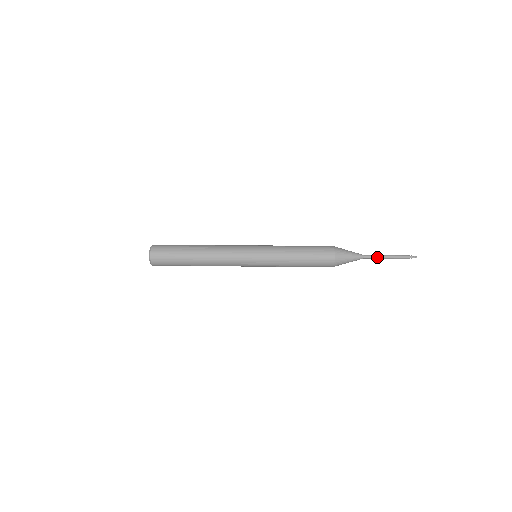
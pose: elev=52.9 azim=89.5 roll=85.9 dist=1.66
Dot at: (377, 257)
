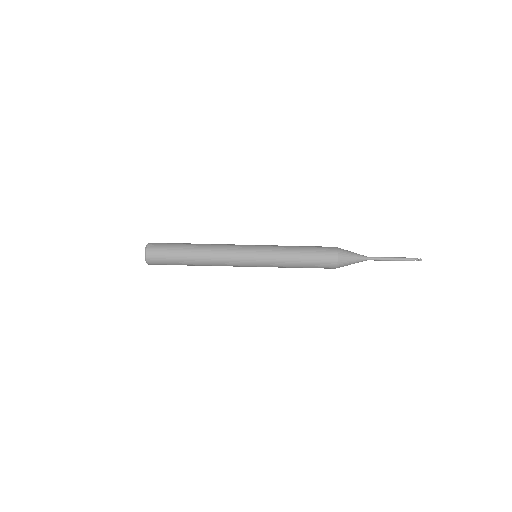
Dot at: (381, 260)
